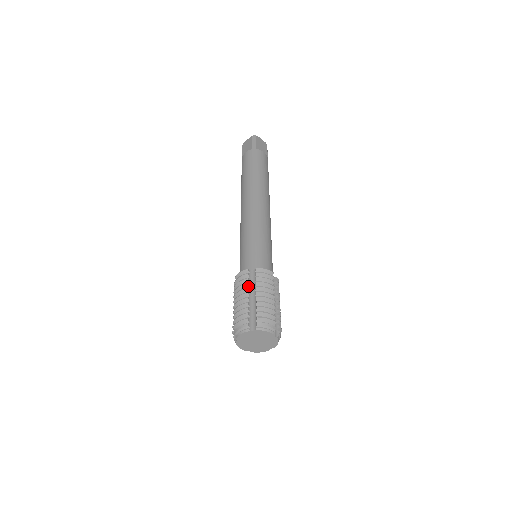
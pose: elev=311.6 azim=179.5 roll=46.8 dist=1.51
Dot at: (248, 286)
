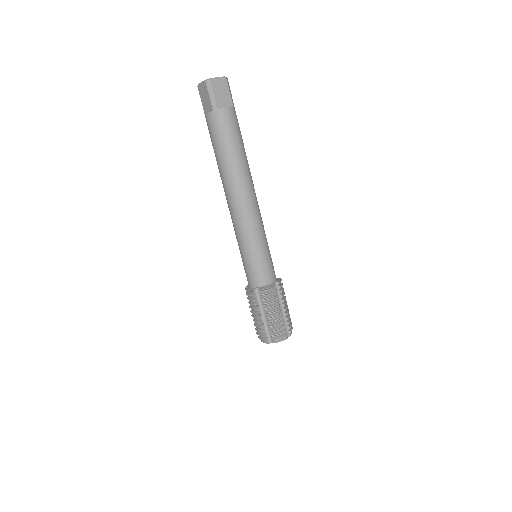
Dot at: (258, 305)
